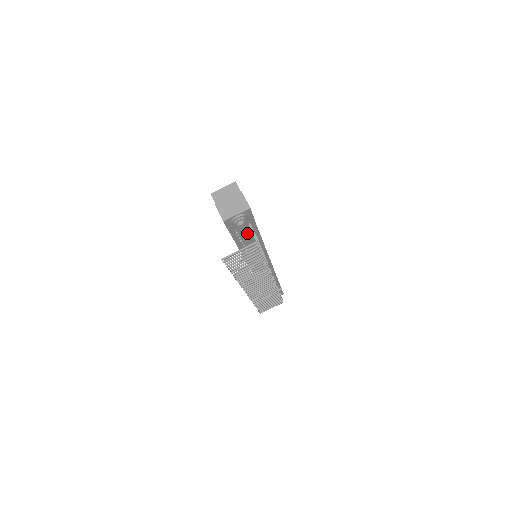
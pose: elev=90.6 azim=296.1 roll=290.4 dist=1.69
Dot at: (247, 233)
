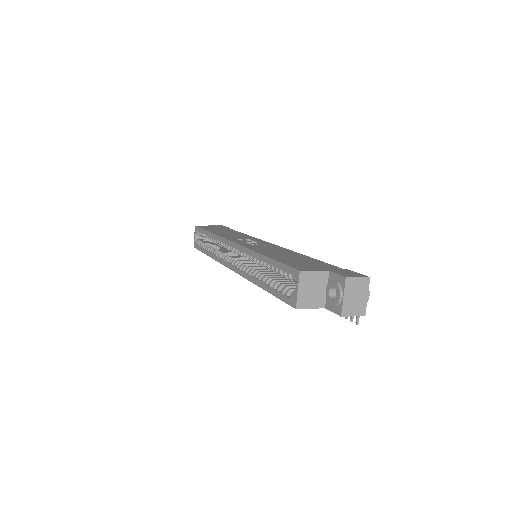
Dot at: occluded
